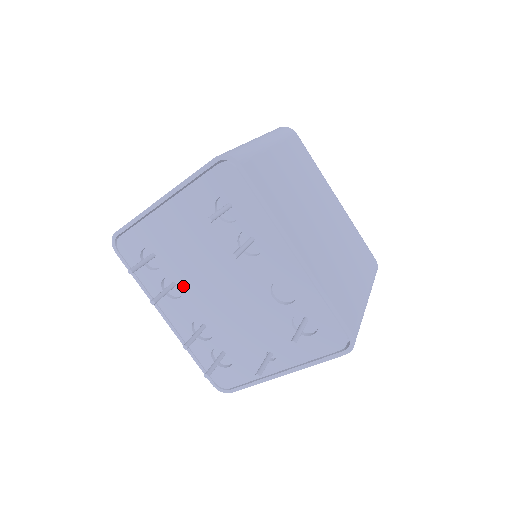
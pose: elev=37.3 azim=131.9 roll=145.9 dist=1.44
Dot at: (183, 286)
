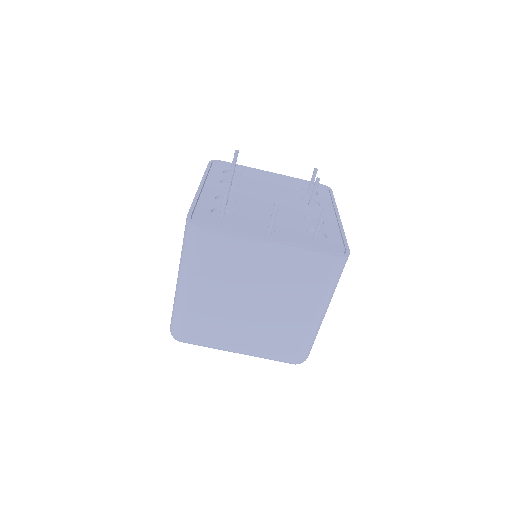
Dot at: (240, 187)
